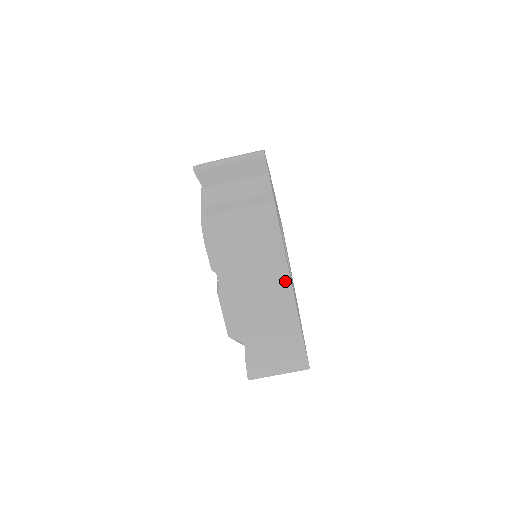
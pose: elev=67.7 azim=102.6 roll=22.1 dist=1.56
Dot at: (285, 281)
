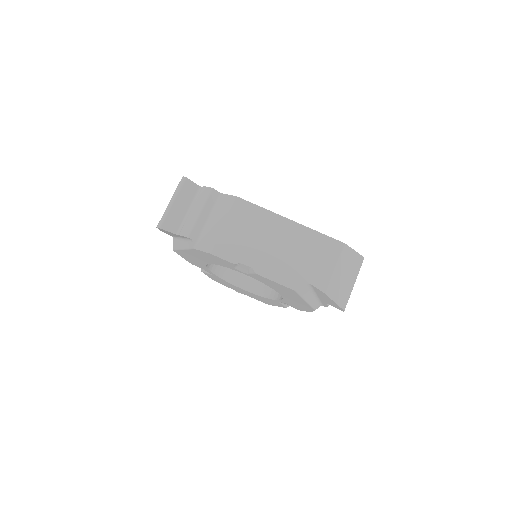
Dot at: (280, 220)
